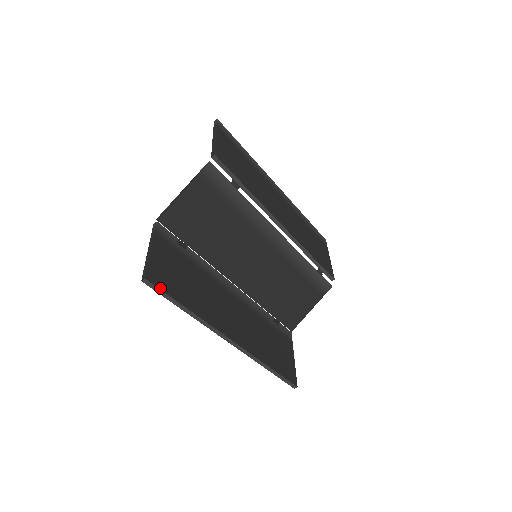
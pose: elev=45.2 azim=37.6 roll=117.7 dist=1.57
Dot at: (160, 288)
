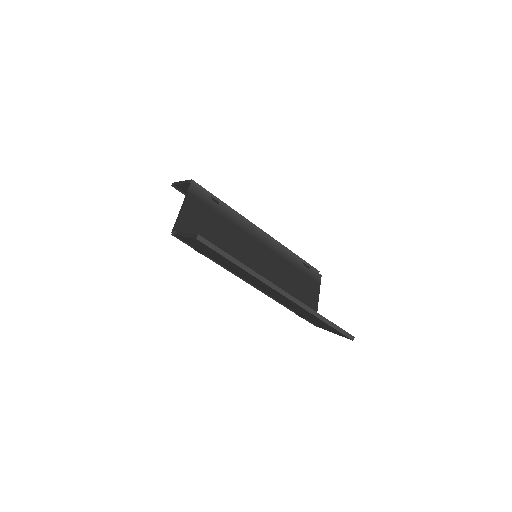
Dot at: (212, 244)
